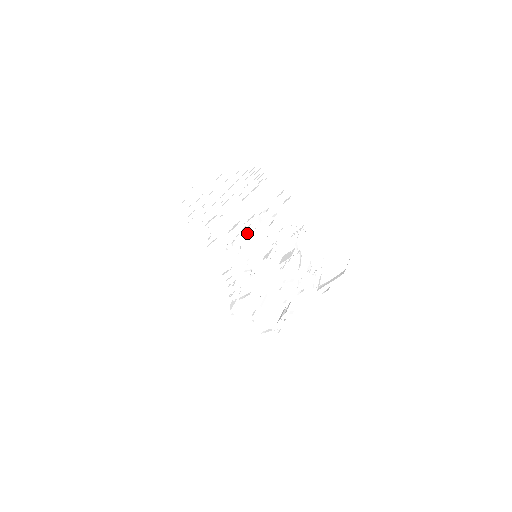
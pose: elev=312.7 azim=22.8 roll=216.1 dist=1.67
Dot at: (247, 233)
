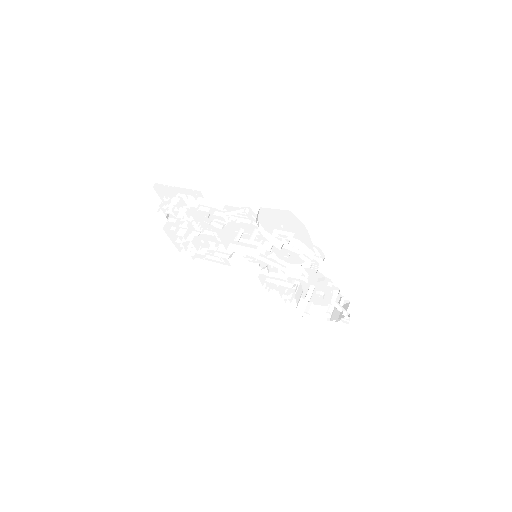
Dot at: (233, 240)
